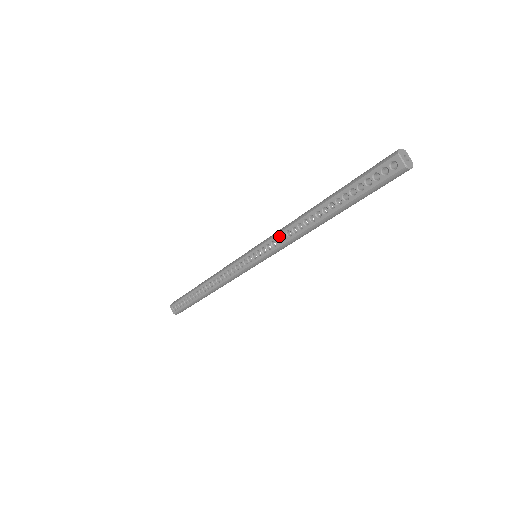
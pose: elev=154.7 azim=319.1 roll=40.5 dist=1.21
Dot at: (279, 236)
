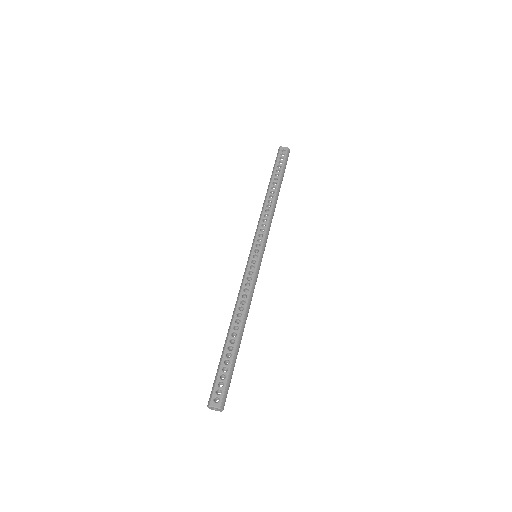
Dot at: (262, 222)
